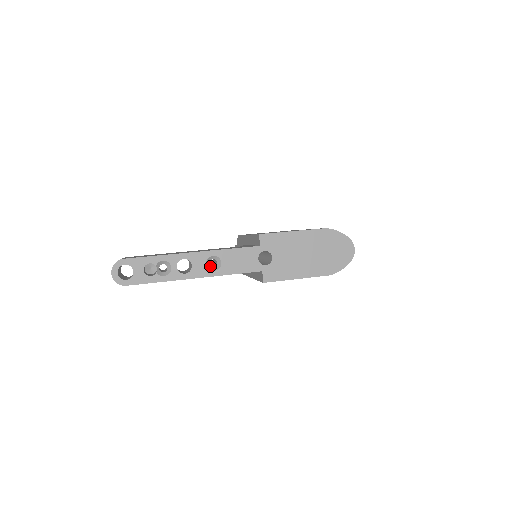
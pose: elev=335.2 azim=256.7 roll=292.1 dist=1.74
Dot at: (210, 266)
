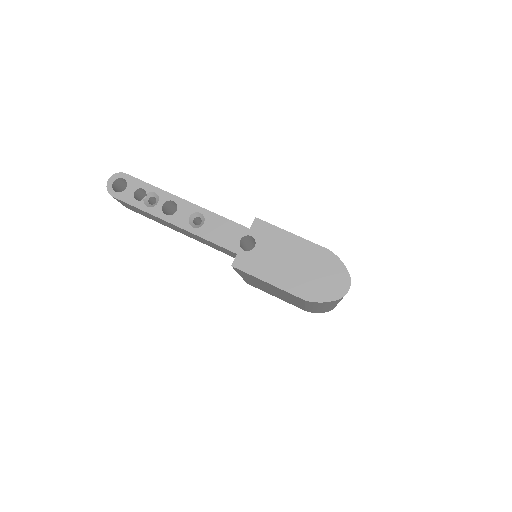
Dot at: (193, 222)
